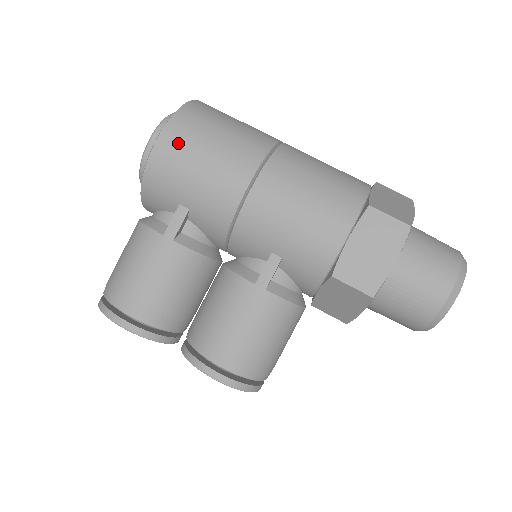
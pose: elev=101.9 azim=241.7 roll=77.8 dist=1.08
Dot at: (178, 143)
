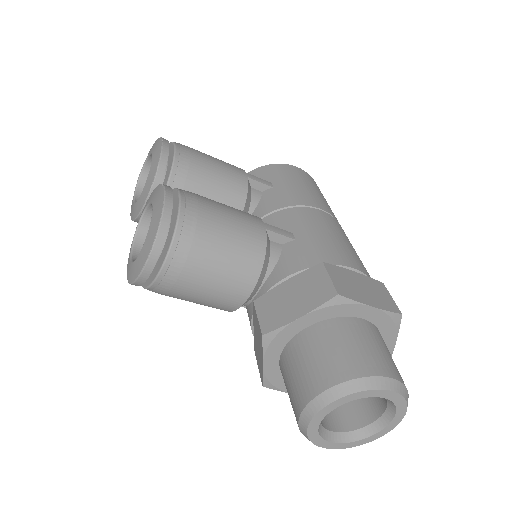
Dot at: (308, 178)
